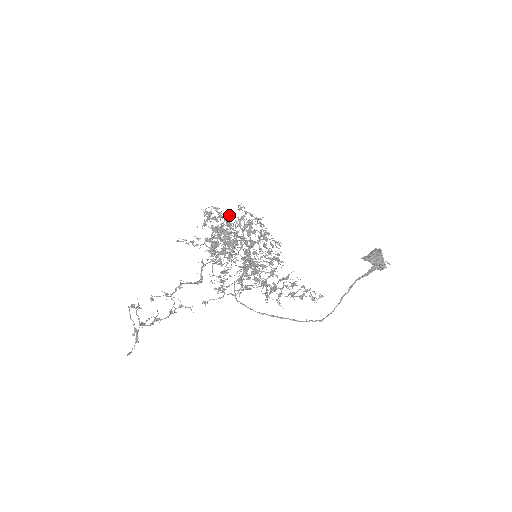
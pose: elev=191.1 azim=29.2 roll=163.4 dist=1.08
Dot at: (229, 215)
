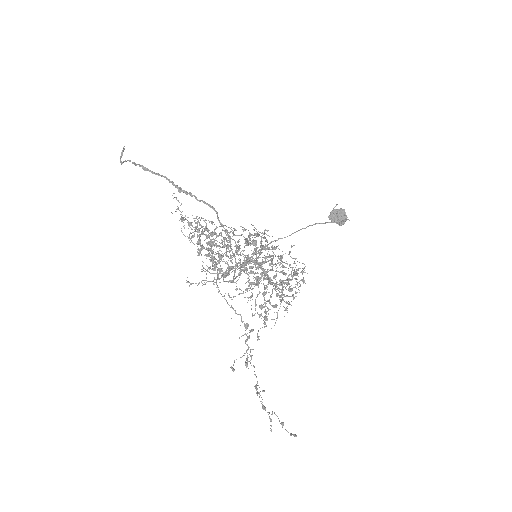
Dot at: (249, 258)
